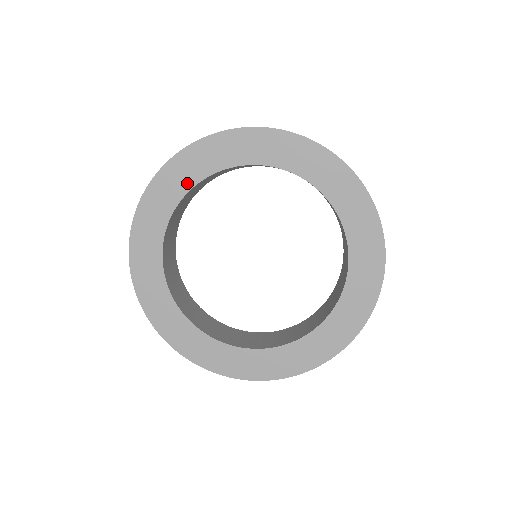
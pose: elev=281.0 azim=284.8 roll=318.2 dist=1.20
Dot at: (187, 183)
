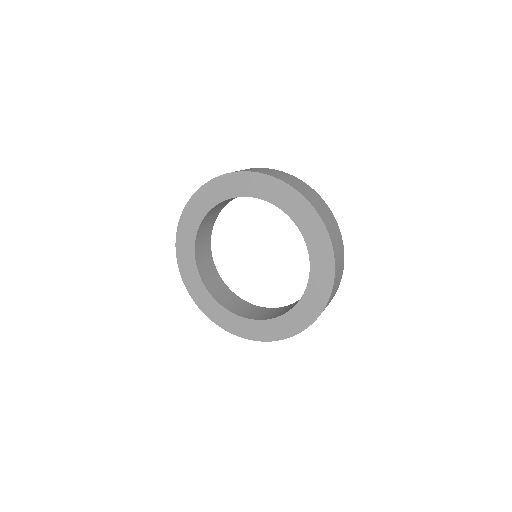
Dot at: (222, 196)
